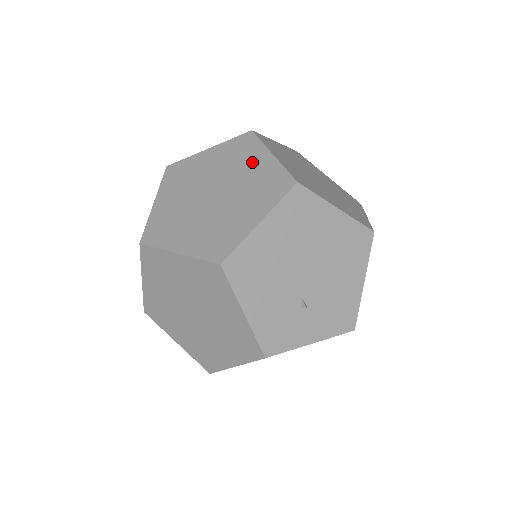
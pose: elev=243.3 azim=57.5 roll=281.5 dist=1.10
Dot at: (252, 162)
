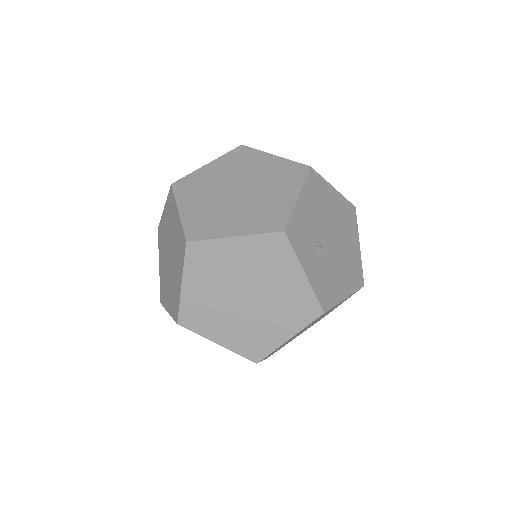
Dot at: occluded
